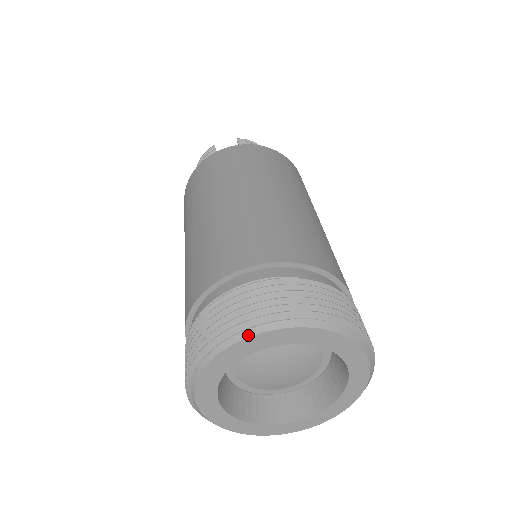
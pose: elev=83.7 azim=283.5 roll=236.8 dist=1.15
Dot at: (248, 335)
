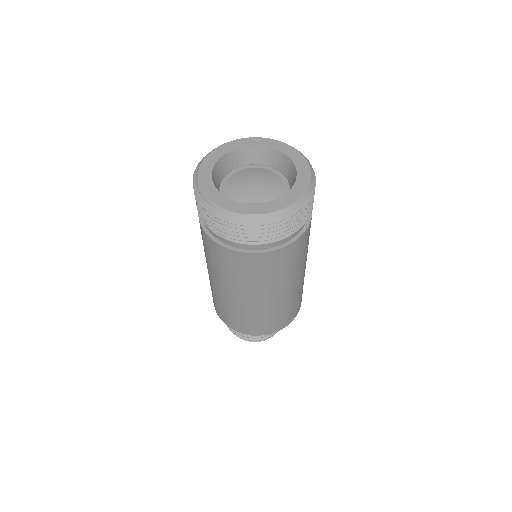
Dot at: (249, 138)
